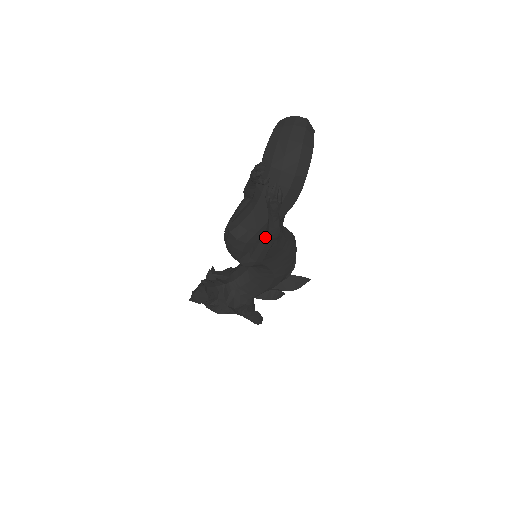
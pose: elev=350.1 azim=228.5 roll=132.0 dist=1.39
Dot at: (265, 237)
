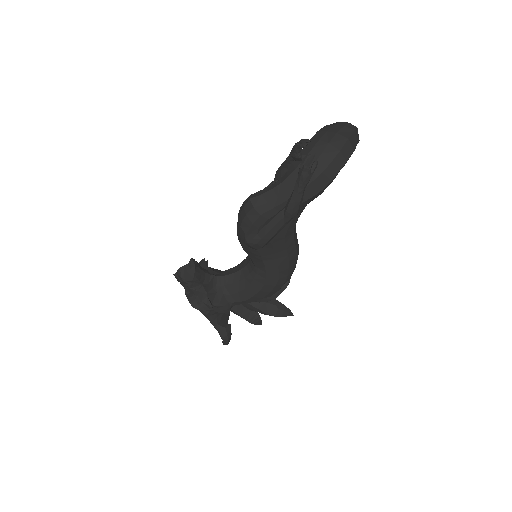
Dot at: (281, 213)
